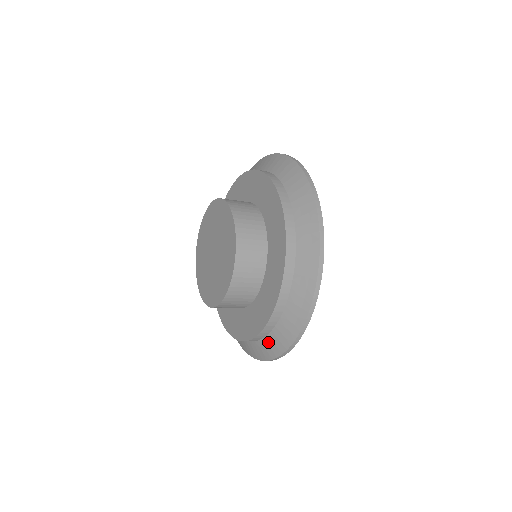
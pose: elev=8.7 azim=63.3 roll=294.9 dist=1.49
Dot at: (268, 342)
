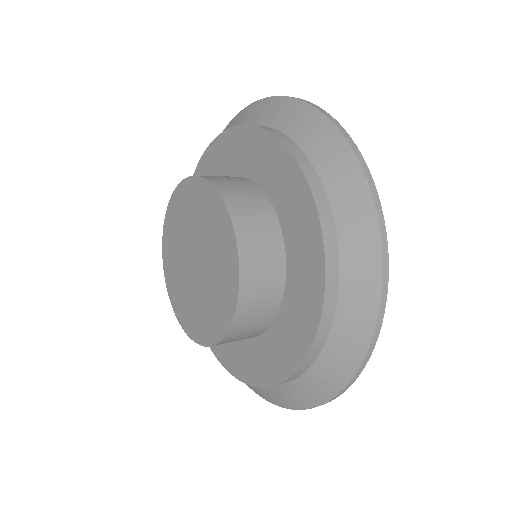
Dot at: (331, 355)
